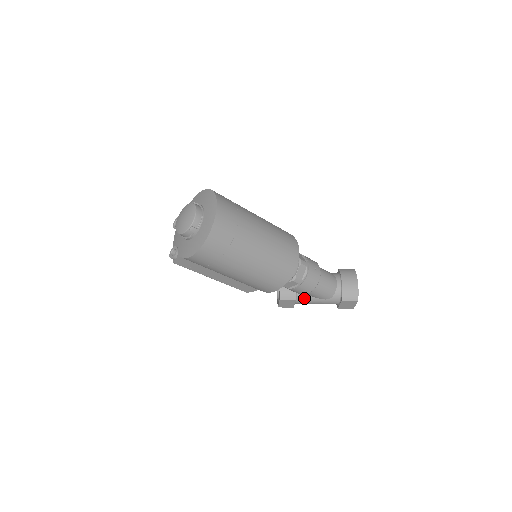
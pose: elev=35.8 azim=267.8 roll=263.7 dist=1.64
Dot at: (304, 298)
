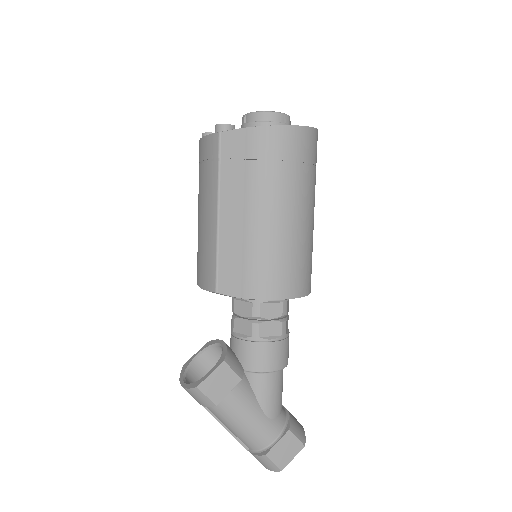
Dot at: (245, 391)
